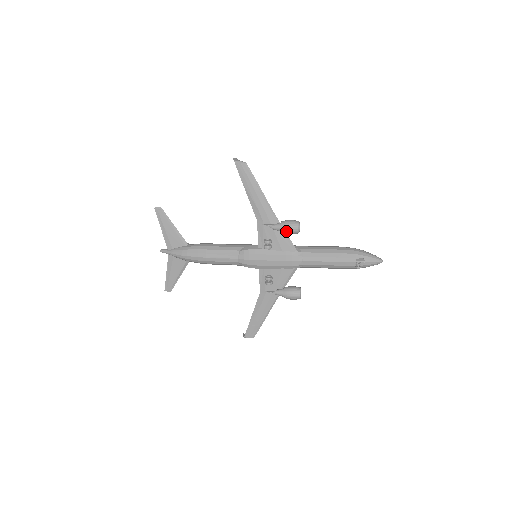
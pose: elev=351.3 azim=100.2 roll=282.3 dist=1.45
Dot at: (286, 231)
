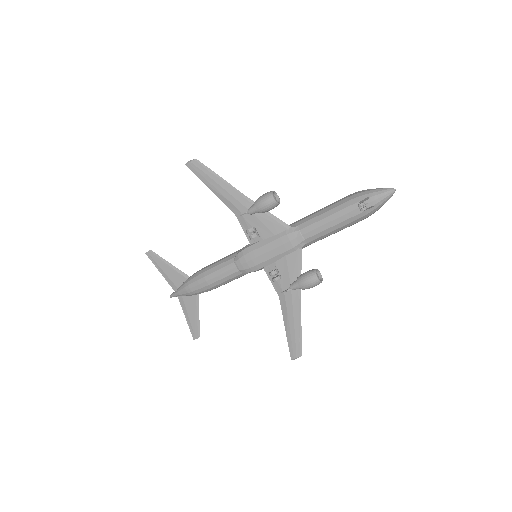
Dot at: (262, 208)
